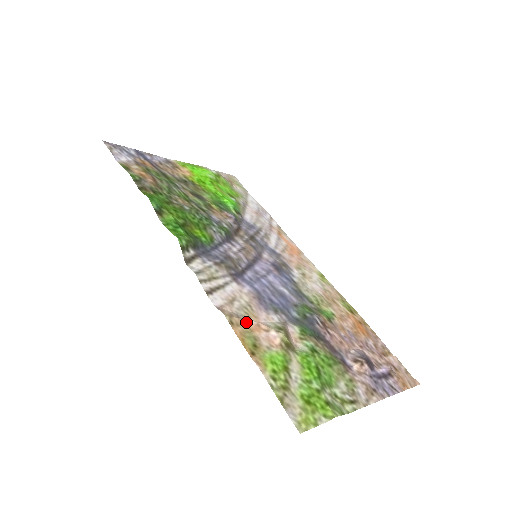
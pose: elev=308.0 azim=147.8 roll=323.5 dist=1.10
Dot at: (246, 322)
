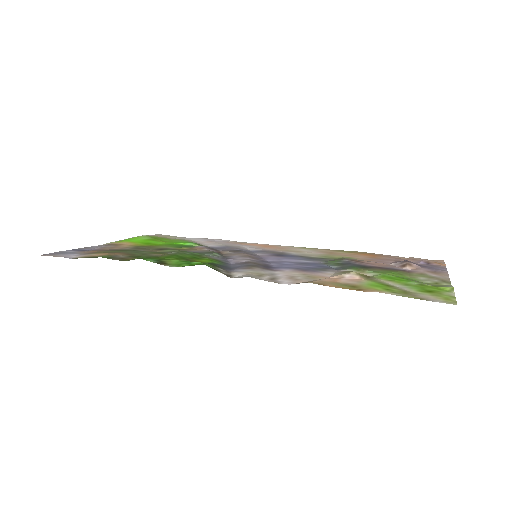
Dot at: (323, 280)
